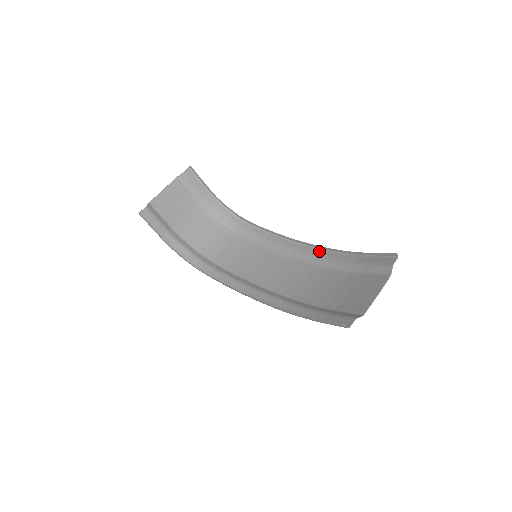
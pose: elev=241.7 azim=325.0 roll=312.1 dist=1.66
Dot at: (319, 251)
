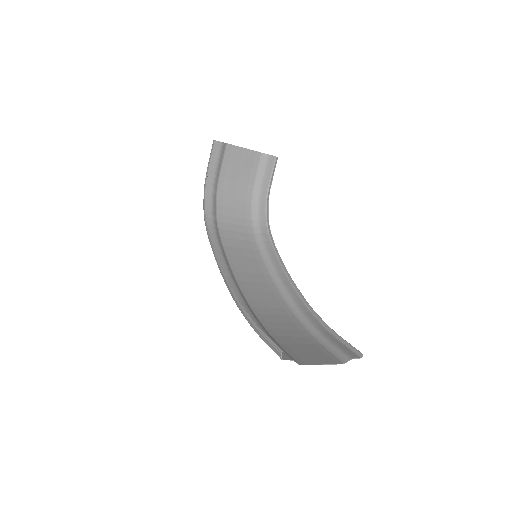
Dot at: (302, 302)
